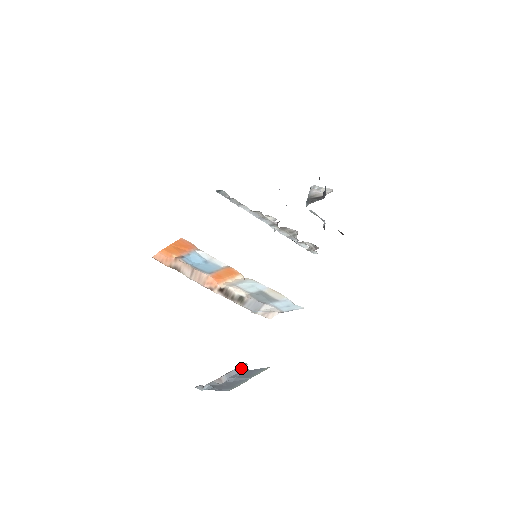
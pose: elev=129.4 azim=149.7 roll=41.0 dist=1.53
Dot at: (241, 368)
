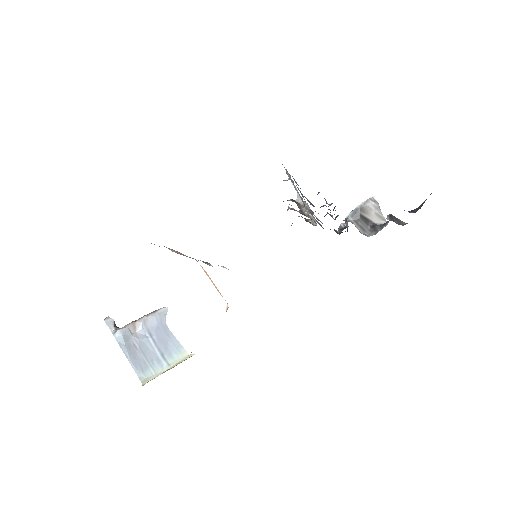
Dot at: (160, 318)
